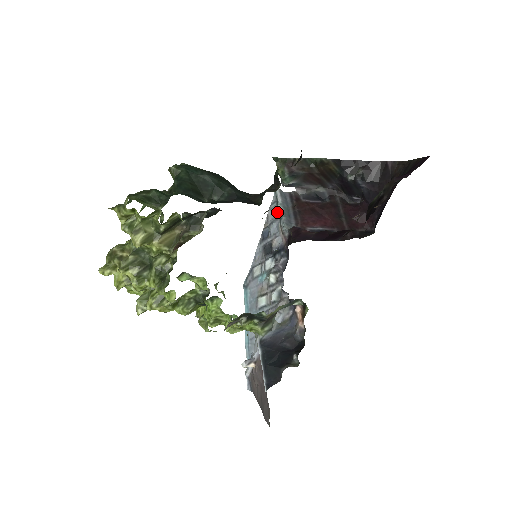
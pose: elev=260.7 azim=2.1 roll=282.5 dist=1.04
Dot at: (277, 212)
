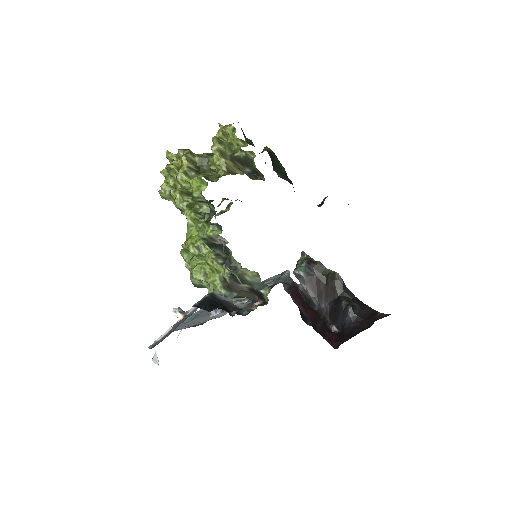
Dot at: (279, 276)
